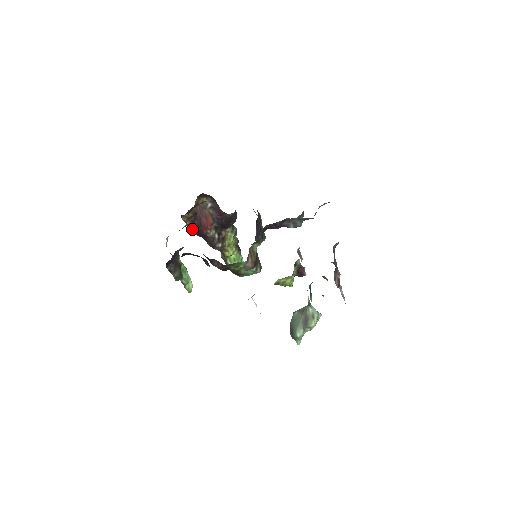
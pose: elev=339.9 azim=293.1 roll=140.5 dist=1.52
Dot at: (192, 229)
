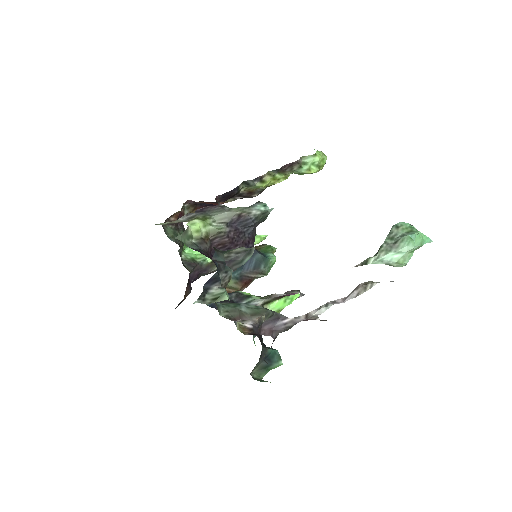
Dot at: occluded
